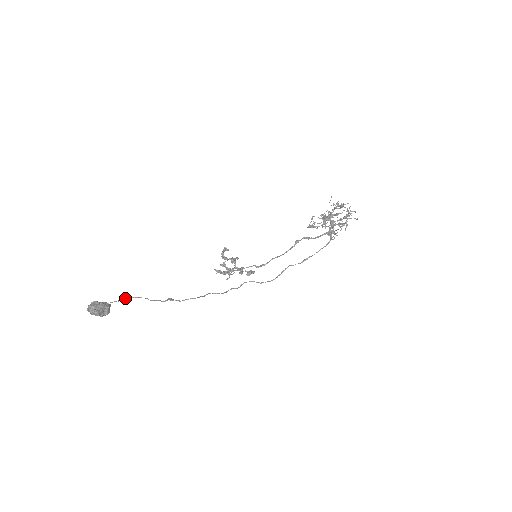
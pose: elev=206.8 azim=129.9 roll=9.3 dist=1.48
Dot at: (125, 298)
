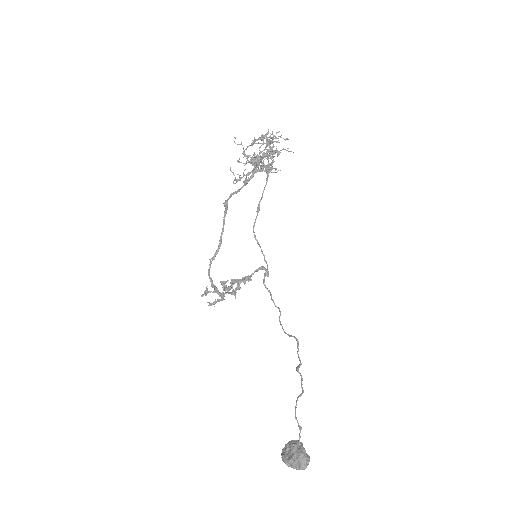
Dot at: (297, 421)
